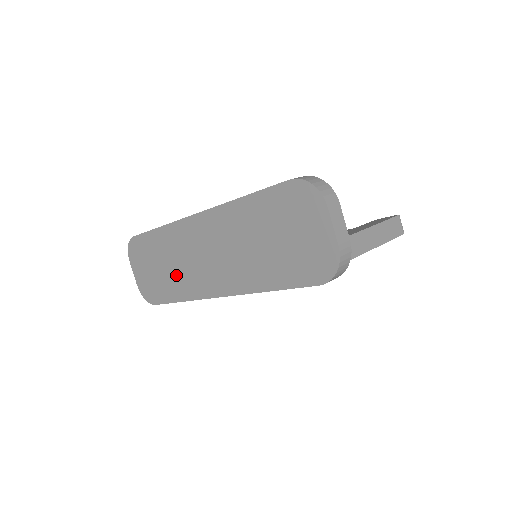
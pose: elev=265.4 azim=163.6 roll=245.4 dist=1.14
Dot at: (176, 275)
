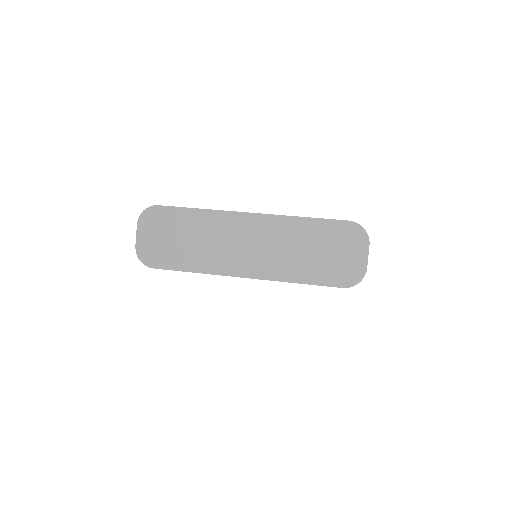
Dot at: (200, 250)
